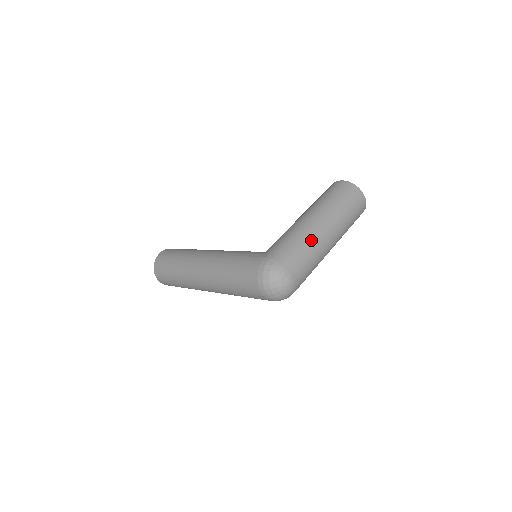
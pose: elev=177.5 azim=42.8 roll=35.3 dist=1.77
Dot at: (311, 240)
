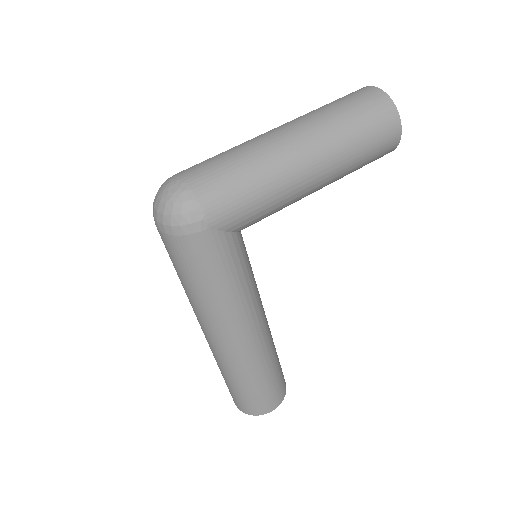
Dot at: occluded
